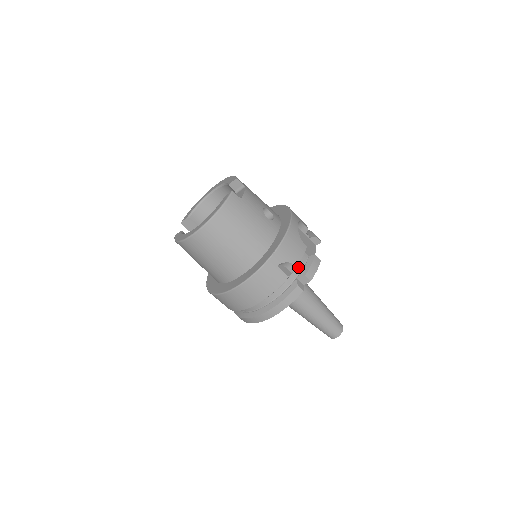
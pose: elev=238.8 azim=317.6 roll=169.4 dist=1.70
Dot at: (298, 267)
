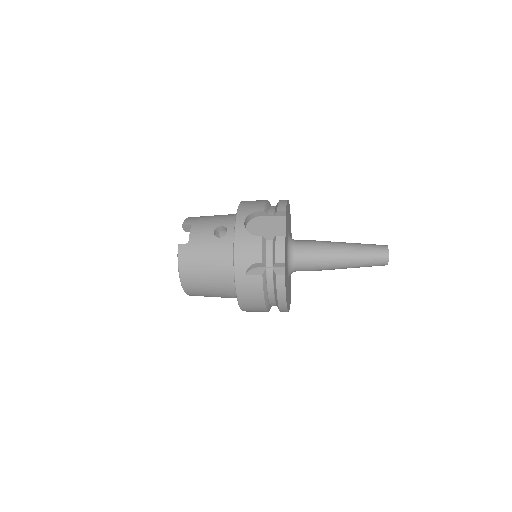
Dot at: (268, 258)
